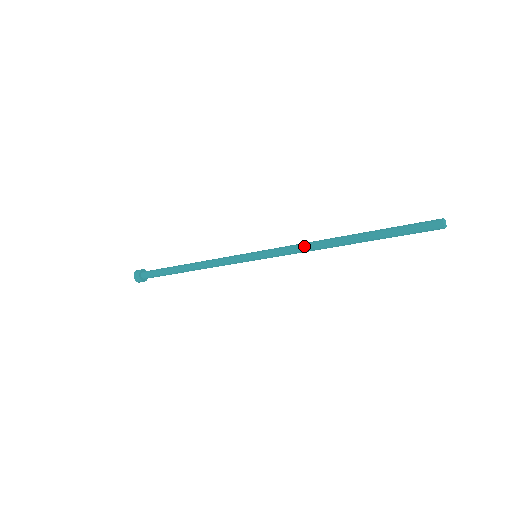
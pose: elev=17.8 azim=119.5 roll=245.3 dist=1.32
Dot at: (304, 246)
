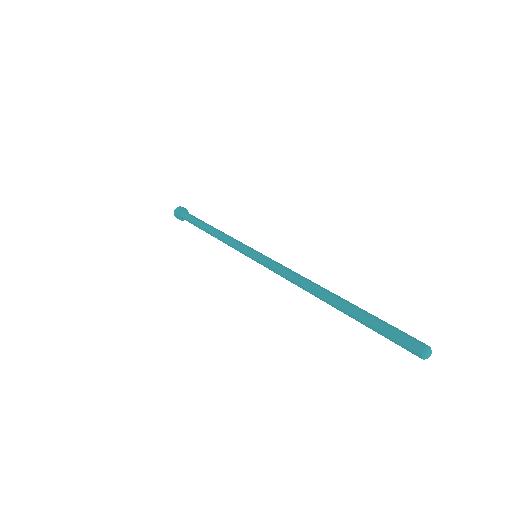
Dot at: (291, 275)
